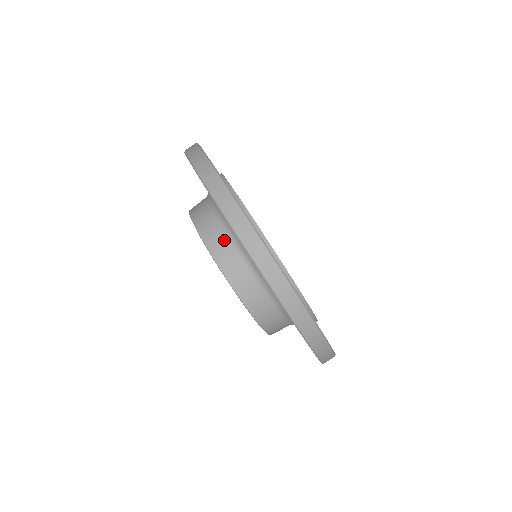
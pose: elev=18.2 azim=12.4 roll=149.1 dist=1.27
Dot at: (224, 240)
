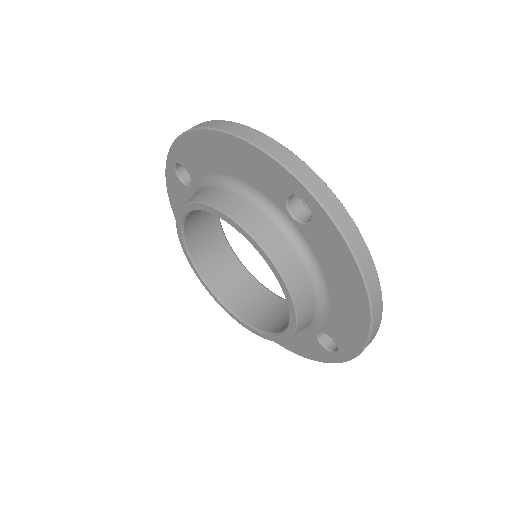
Dot at: (223, 193)
